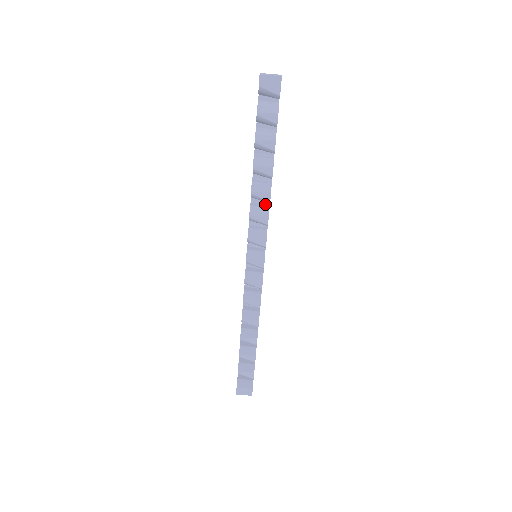
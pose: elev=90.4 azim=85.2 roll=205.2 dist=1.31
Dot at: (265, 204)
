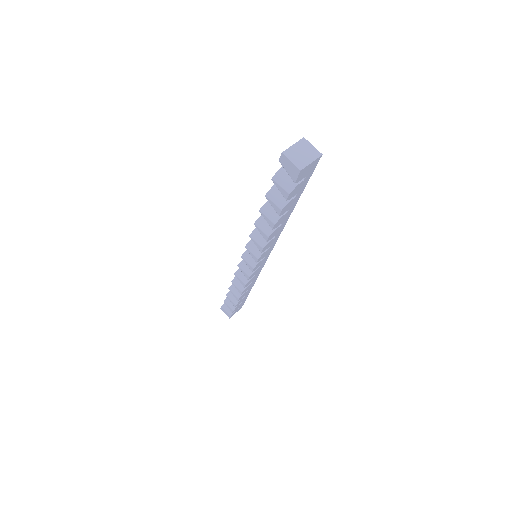
Dot at: occluded
